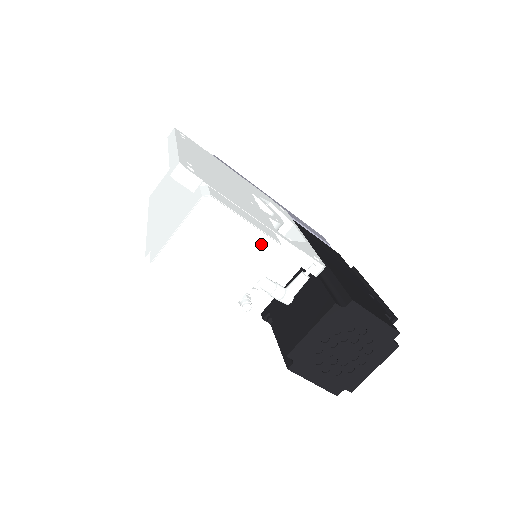
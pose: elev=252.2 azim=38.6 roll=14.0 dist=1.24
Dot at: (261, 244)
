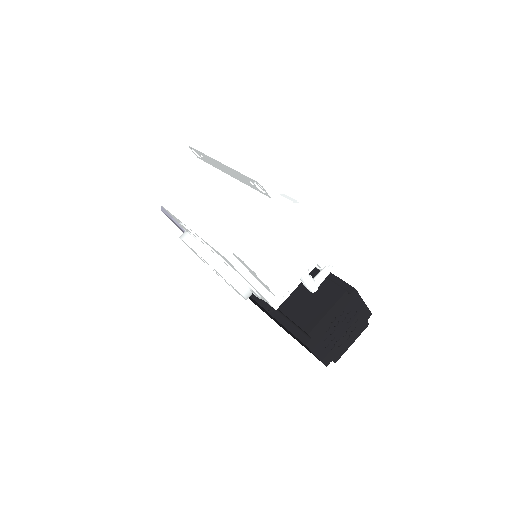
Dot at: (316, 243)
